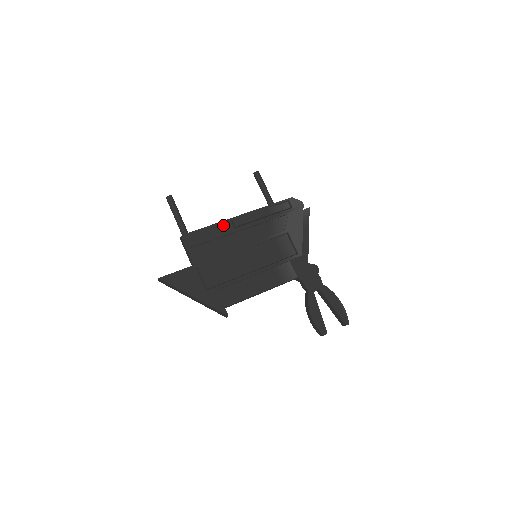
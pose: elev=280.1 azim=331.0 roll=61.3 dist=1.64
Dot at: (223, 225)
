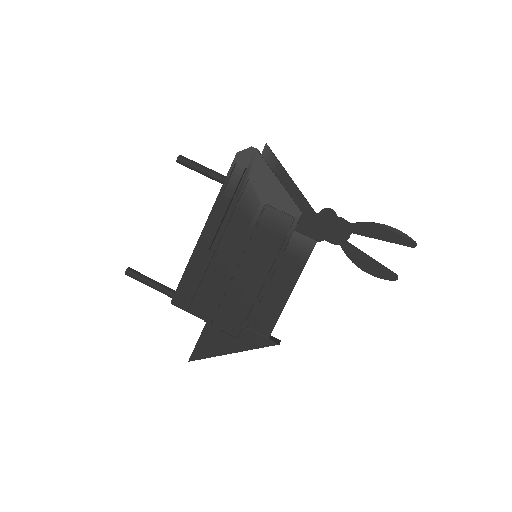
Dot at: (196, 257)
